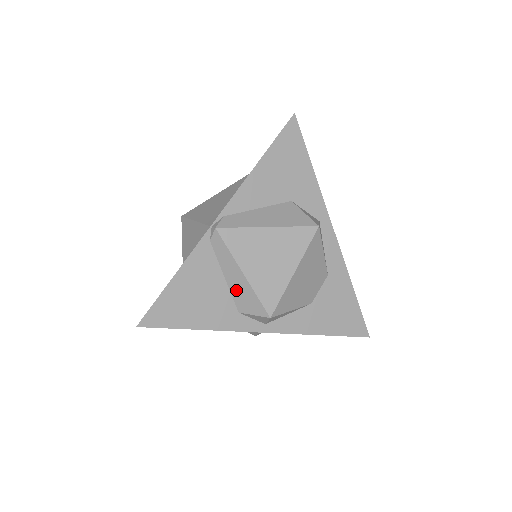
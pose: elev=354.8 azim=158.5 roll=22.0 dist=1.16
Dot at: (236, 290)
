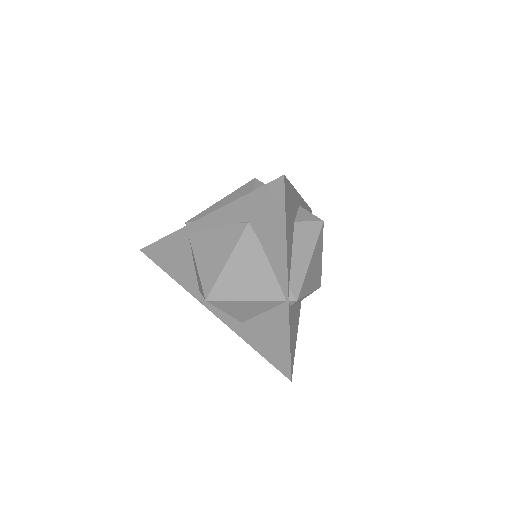
Dot at: occluded
